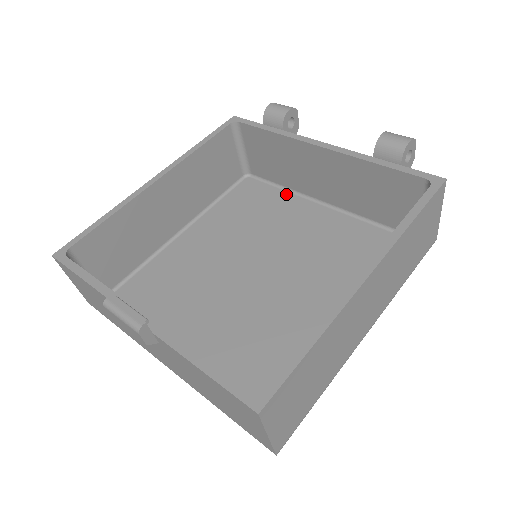
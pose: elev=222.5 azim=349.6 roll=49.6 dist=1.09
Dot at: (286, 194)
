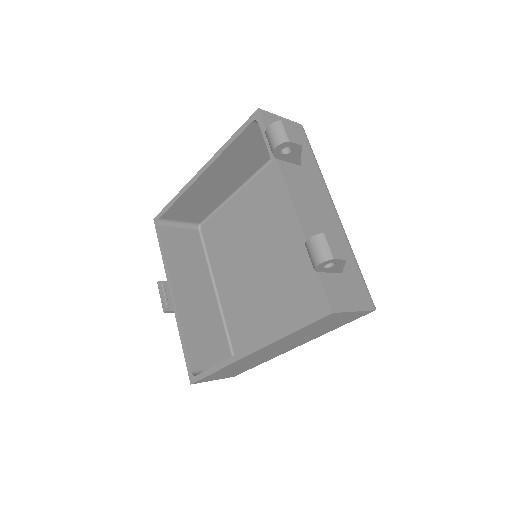
Dot at: occluded
